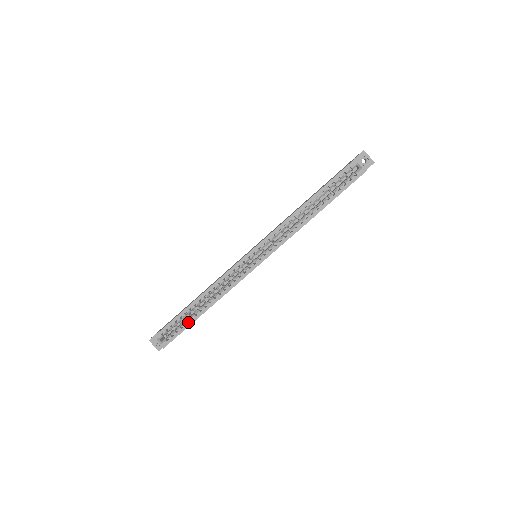
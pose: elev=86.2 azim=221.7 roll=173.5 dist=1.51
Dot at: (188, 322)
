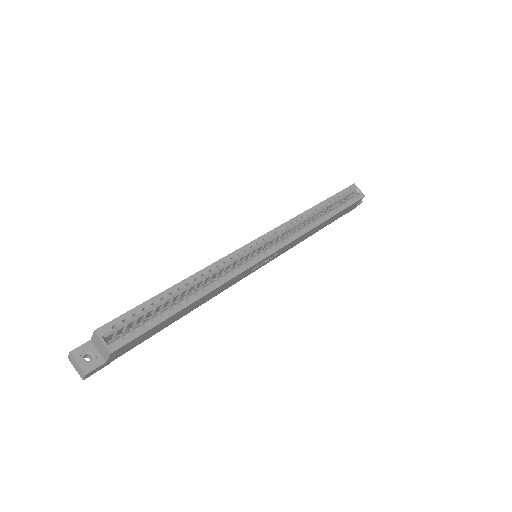
Dot at: (164, 313)
